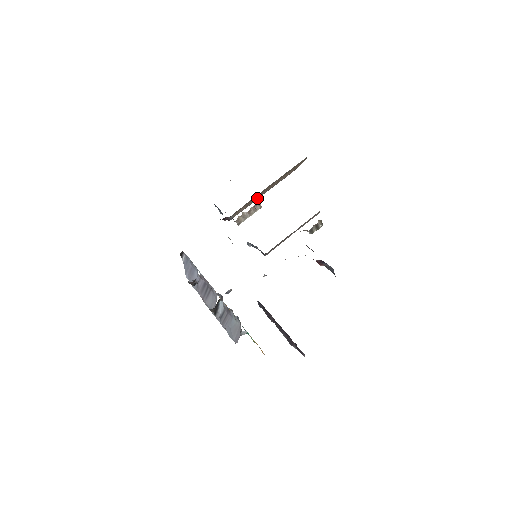
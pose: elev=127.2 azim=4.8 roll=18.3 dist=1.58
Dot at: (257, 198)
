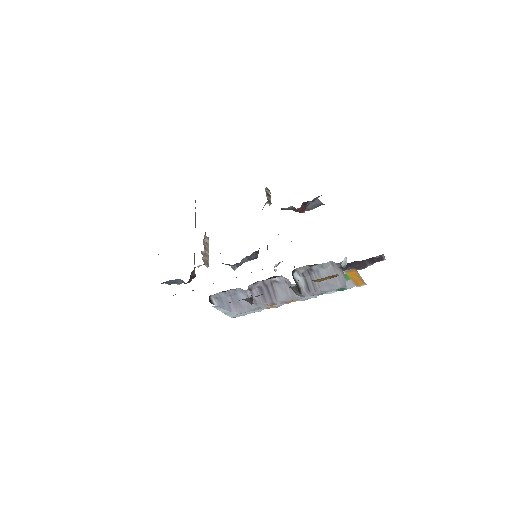
Dot at: occluded
